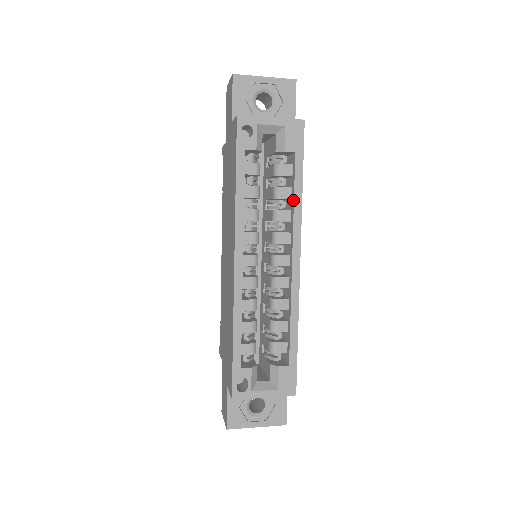
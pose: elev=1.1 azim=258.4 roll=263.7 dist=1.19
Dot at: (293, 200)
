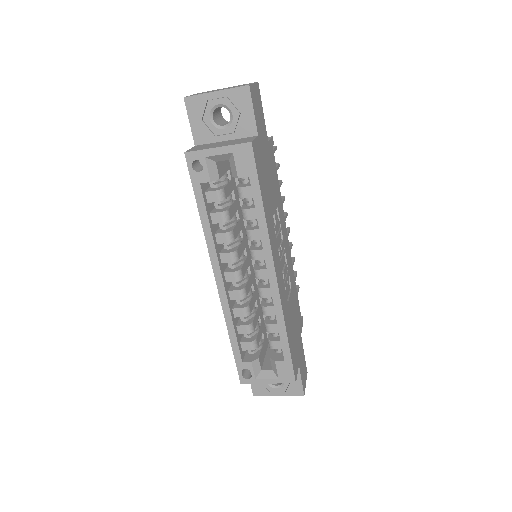
Dot at: (258, 222)
